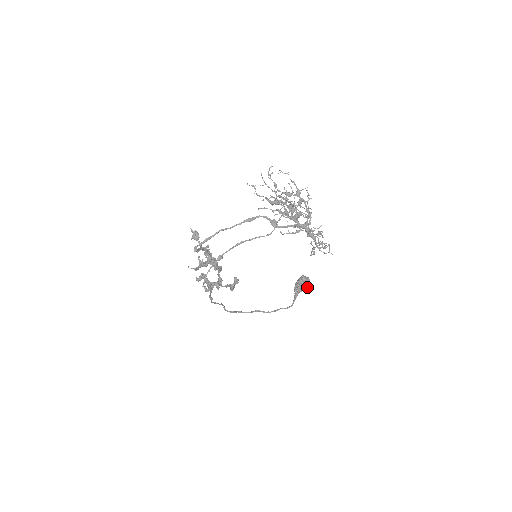
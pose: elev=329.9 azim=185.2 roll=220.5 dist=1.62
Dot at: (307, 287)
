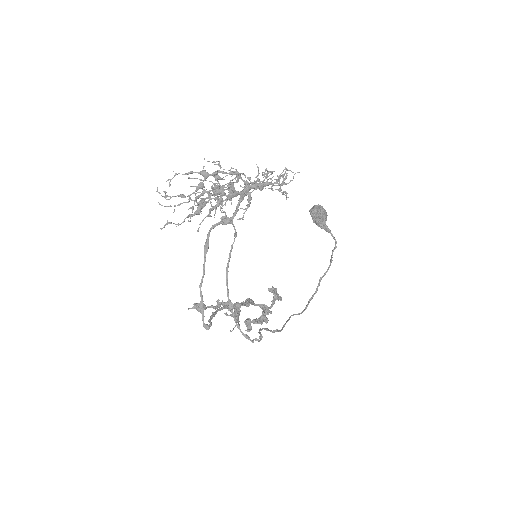
Dot at: (325, 212)
